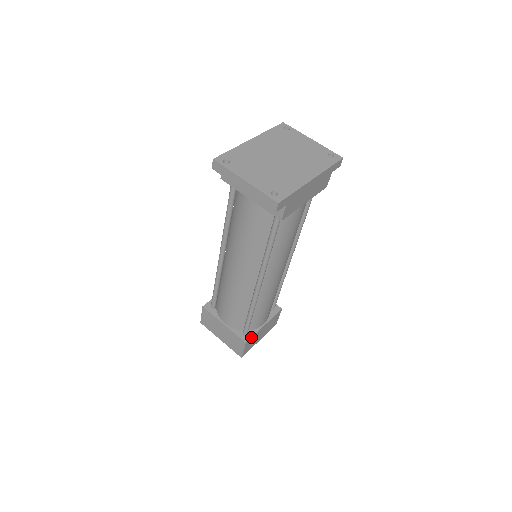
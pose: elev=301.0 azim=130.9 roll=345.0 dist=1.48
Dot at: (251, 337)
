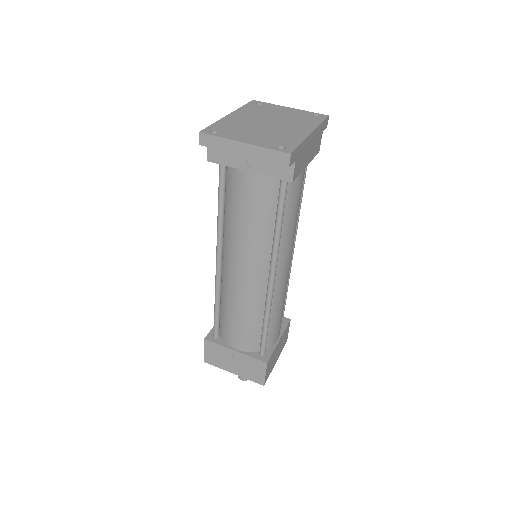
Dot at: (270, 356)
